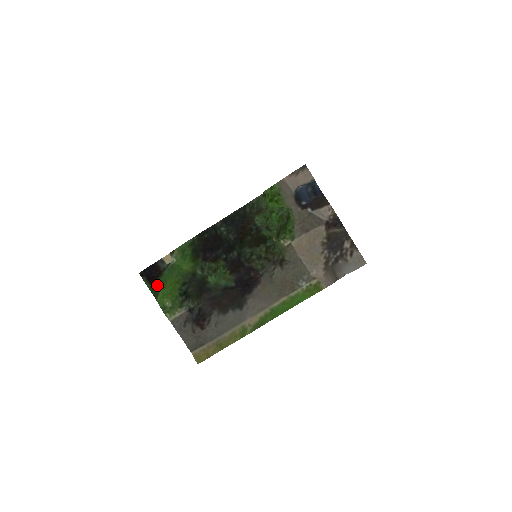
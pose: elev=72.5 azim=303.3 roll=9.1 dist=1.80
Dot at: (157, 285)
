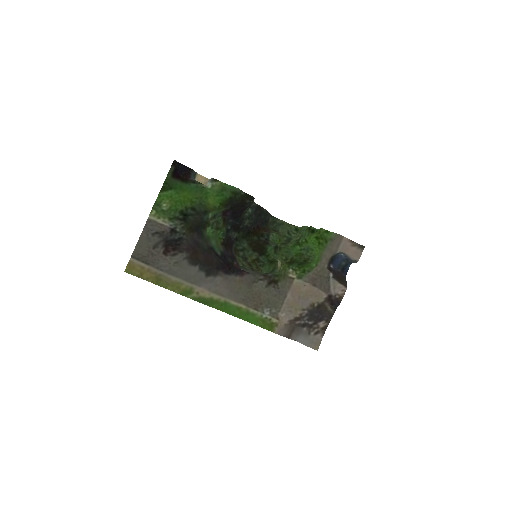
Dot at: (175, 184)
